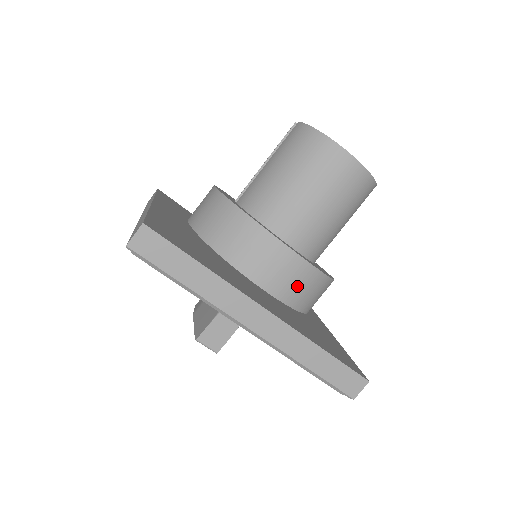
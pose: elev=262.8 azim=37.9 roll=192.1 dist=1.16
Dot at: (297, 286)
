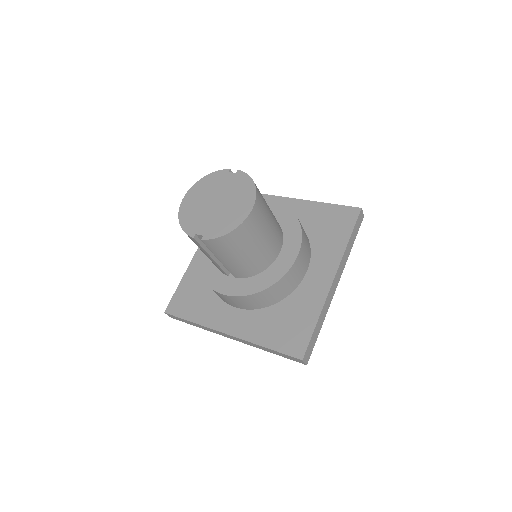
Dot at: (307, 247)
